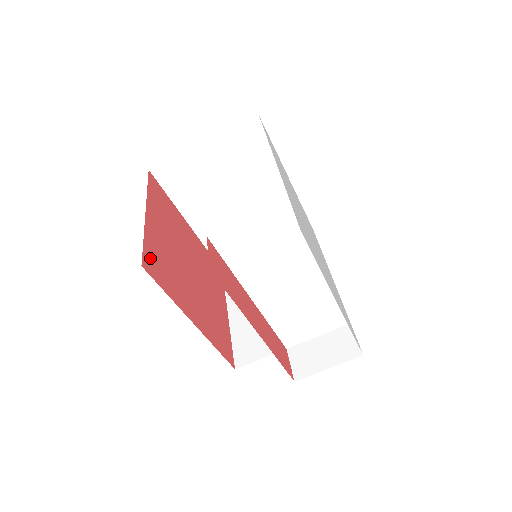
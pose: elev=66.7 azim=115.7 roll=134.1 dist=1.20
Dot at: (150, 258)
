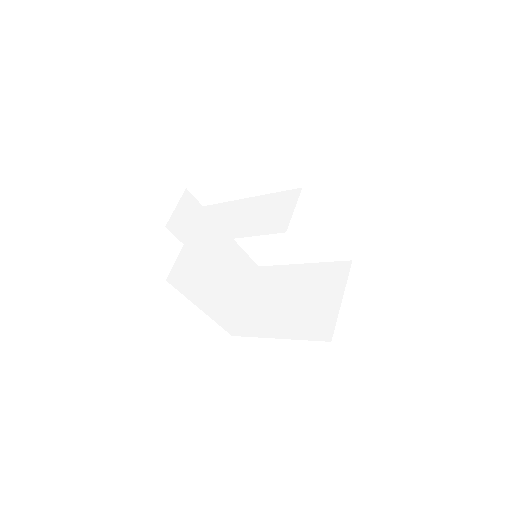
Dot at: occluded
